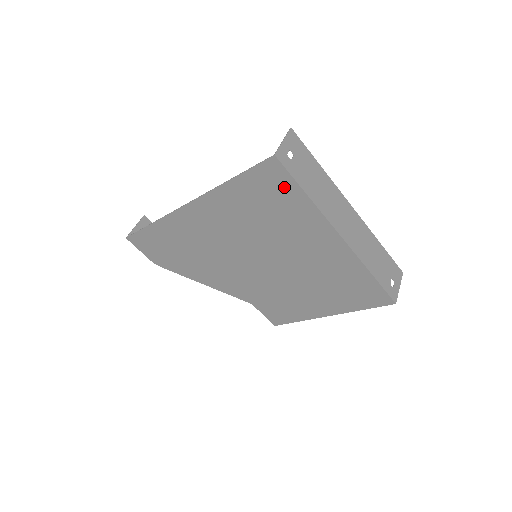
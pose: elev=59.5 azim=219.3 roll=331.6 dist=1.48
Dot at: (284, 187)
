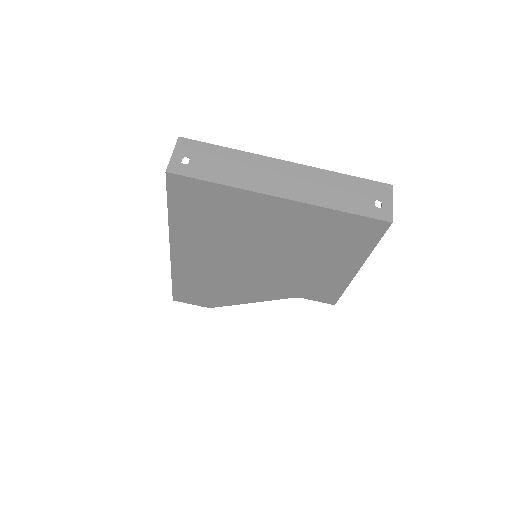
Dot at: (200, 190)
